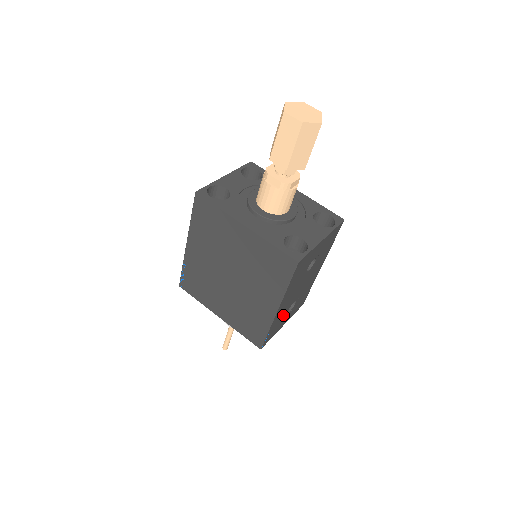
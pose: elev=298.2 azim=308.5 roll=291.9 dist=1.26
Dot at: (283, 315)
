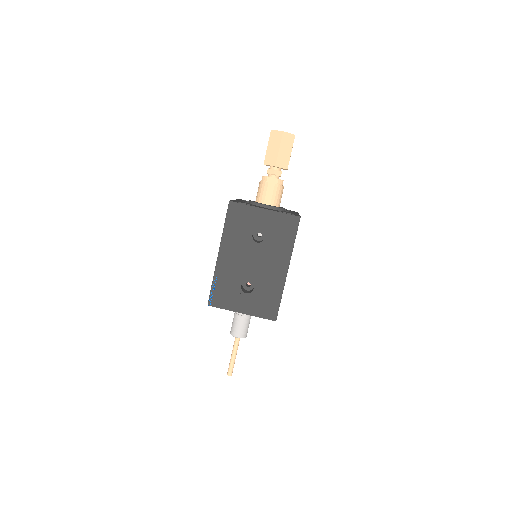
Dot at: (234, 284)
